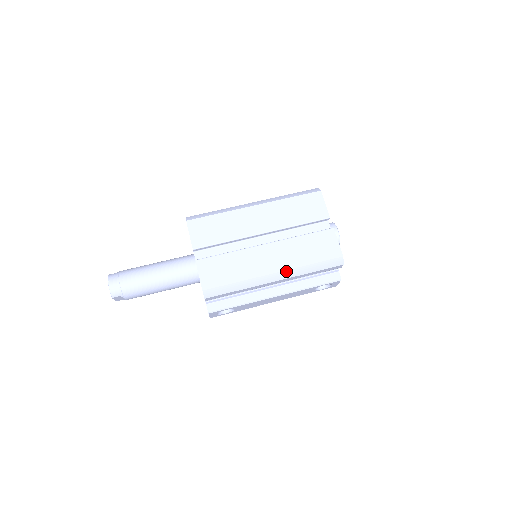
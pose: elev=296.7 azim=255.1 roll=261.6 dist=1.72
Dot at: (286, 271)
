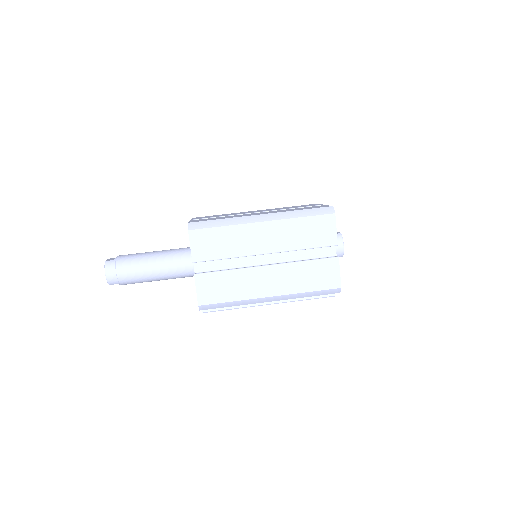
Dot at: (282, 296)
